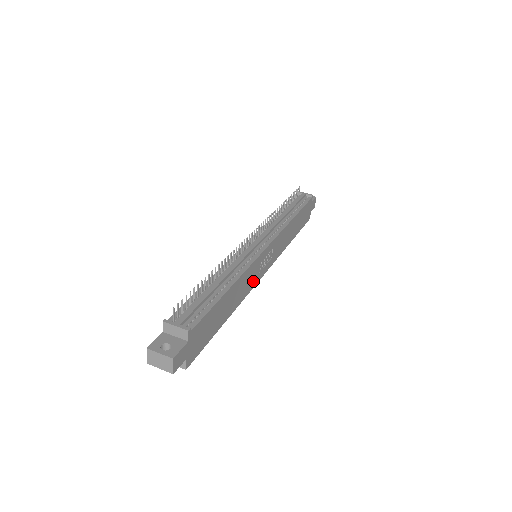
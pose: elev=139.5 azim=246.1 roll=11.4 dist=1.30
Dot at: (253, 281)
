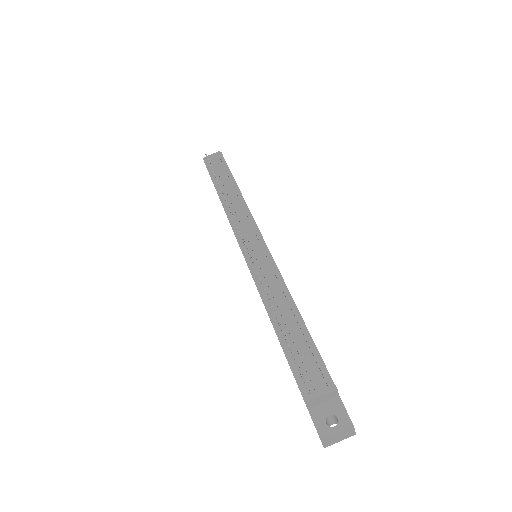
Dot at: occluded
